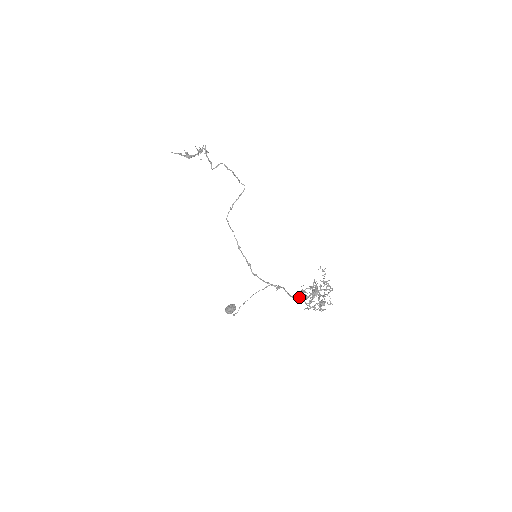
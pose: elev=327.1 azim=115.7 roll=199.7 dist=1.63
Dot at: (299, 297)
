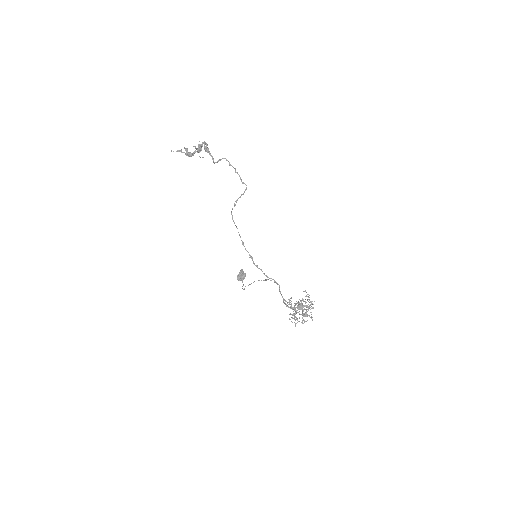
Dot at: (287, 306)
